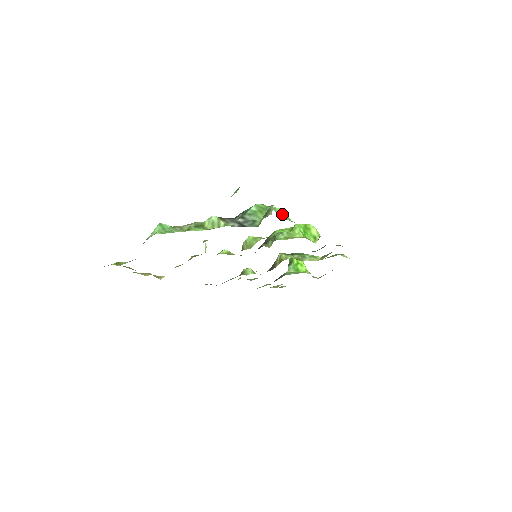
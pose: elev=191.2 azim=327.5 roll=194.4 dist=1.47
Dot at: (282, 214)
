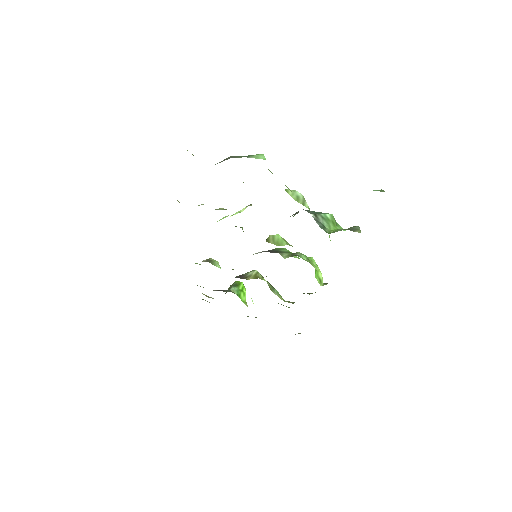
Dot at: occluded
